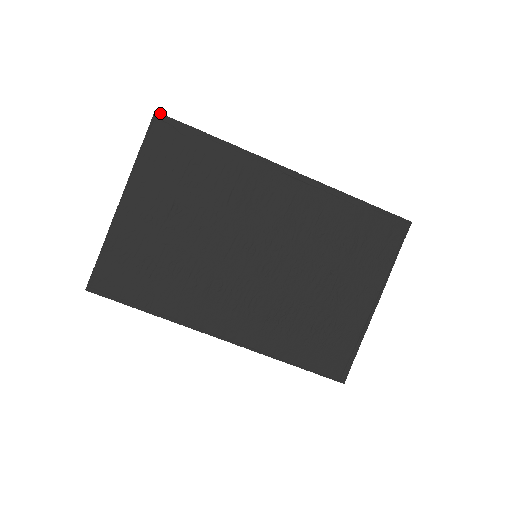
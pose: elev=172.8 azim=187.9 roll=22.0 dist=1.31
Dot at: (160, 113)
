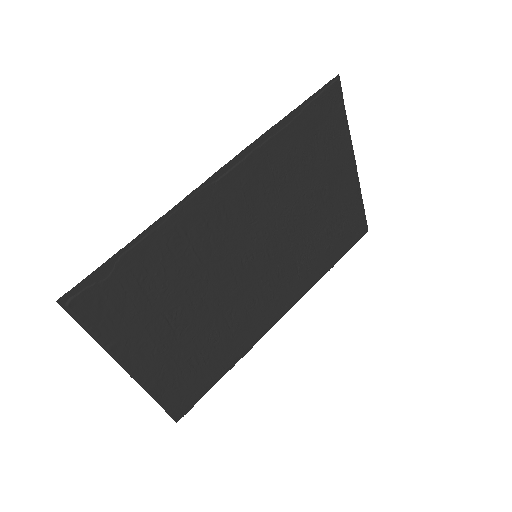
Dot at: (63, 296)
